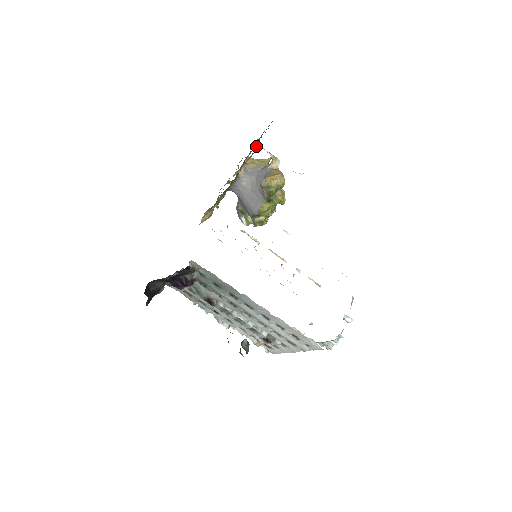
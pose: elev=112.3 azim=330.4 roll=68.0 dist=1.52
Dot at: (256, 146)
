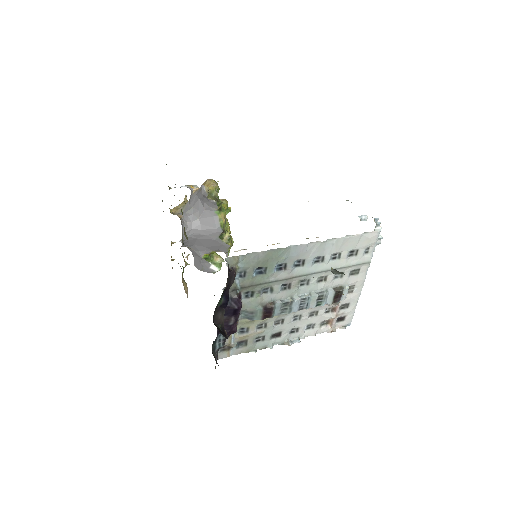
Dot at: (169, 189)
